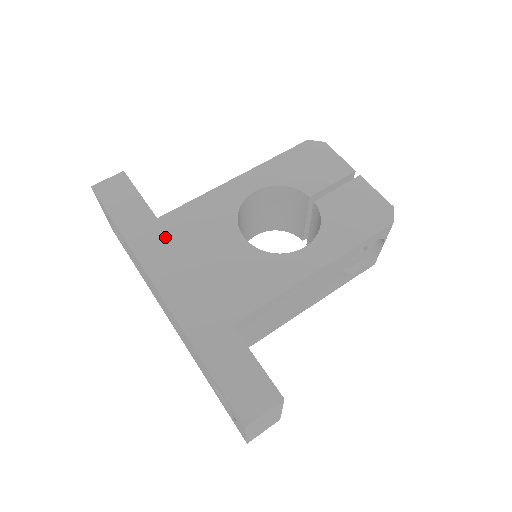
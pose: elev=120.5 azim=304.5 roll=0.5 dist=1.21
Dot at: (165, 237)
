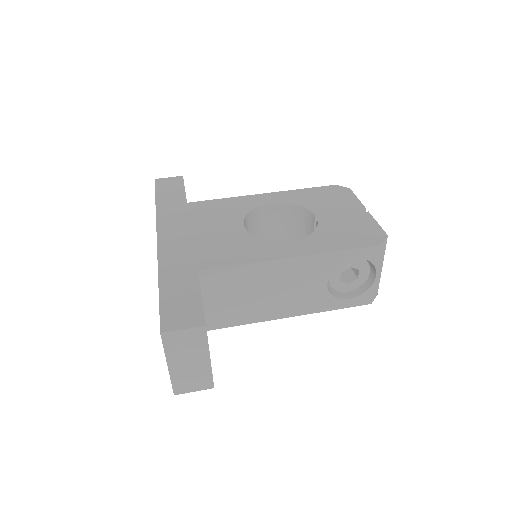
Dot at: (185, 213)
